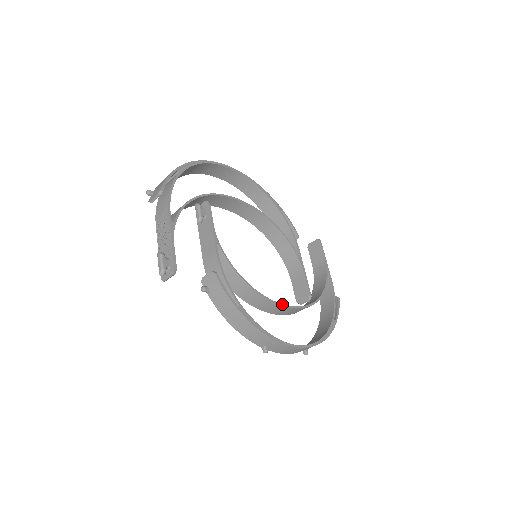
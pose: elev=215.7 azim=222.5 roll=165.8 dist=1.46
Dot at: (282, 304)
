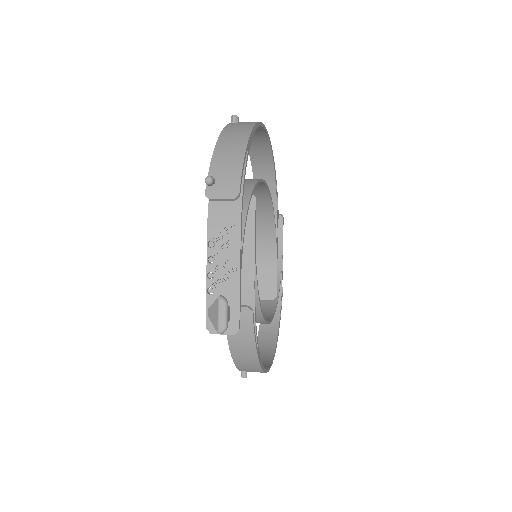
Dot at: (269, 321)
